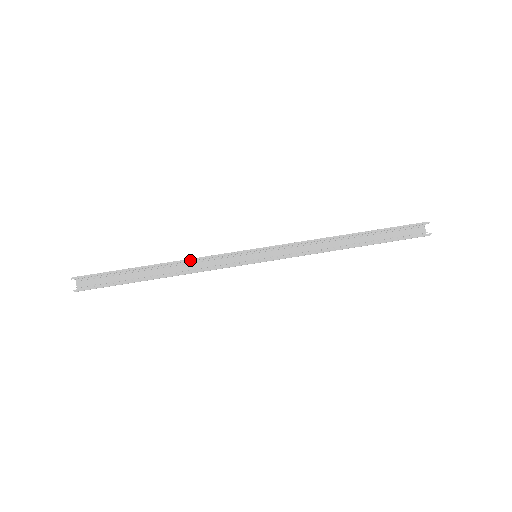
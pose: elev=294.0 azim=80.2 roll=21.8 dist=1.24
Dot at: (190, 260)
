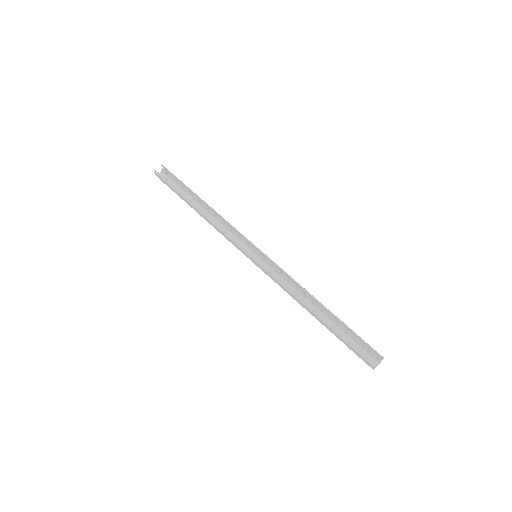
Dot at: (221, 216)
